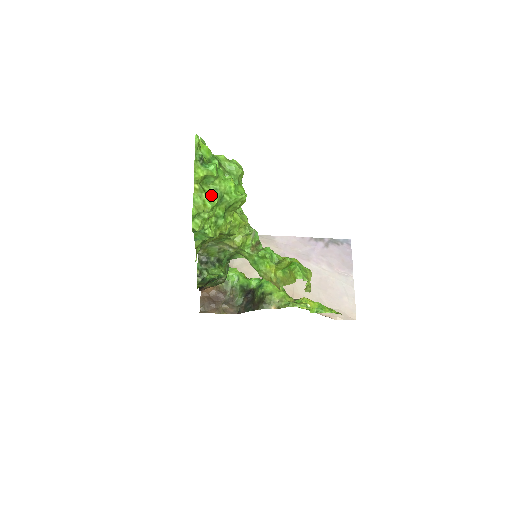
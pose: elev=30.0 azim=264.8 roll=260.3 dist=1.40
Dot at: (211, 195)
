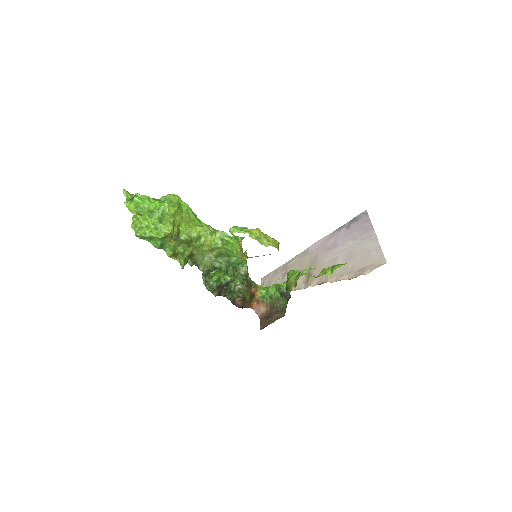
Dot at: occluded
